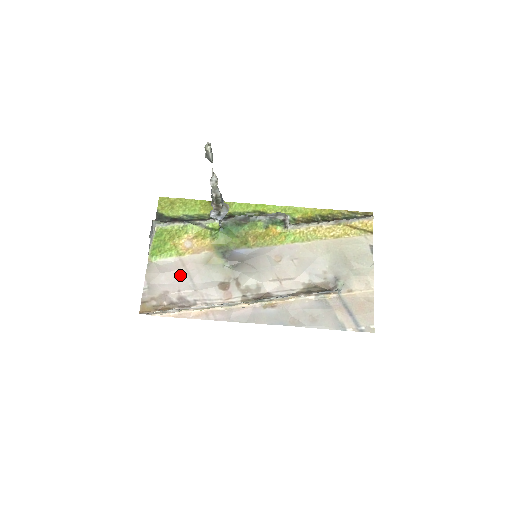
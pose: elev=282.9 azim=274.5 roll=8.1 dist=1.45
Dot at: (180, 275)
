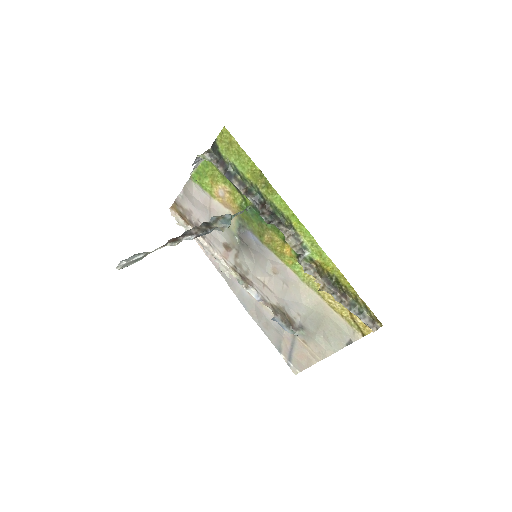
Dot at: (204, 210)
